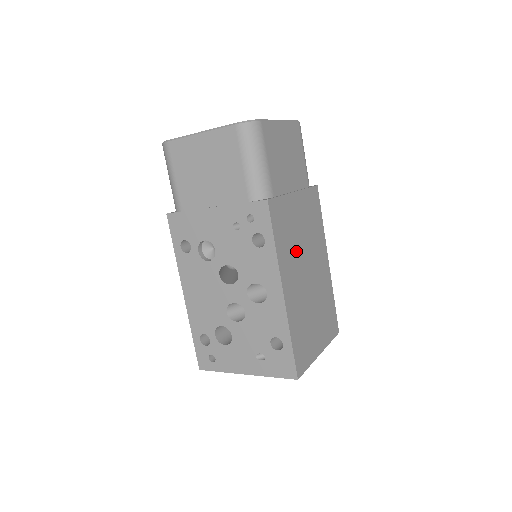
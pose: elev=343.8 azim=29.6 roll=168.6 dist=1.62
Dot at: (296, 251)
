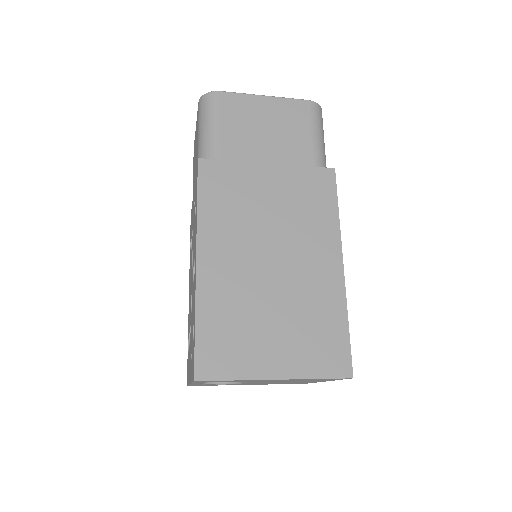
Dot at: (248, 226)
